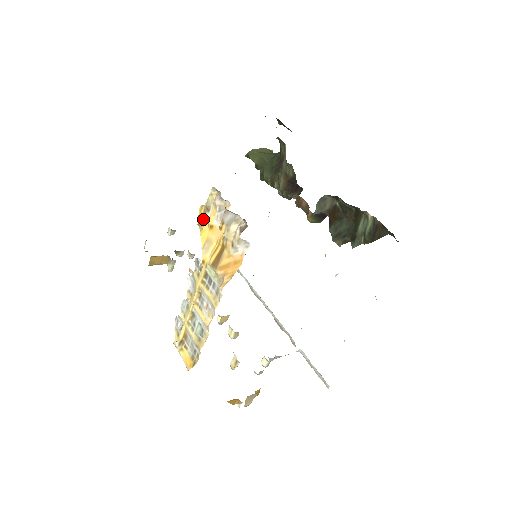
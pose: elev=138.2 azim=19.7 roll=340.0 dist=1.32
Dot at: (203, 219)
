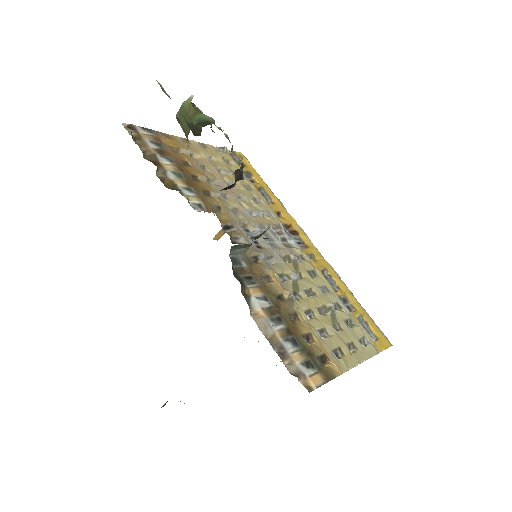
Dot at: occluded
